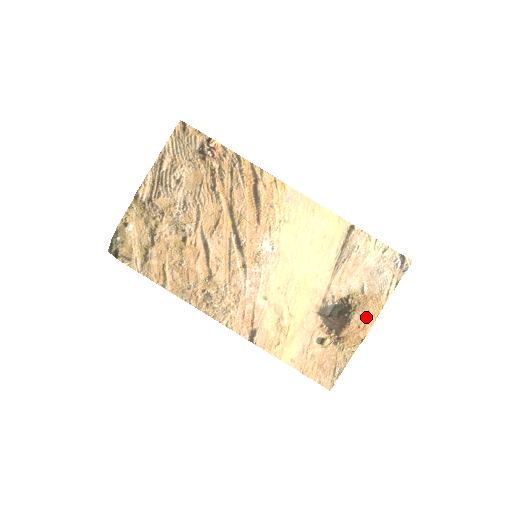
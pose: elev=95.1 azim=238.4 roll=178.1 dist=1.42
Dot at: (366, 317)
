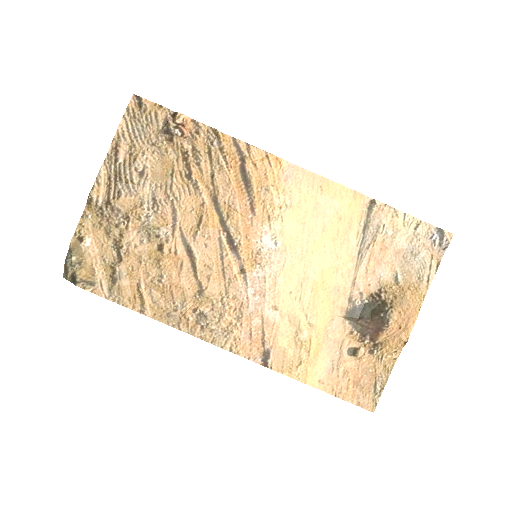
Dot at: (407, 313)
